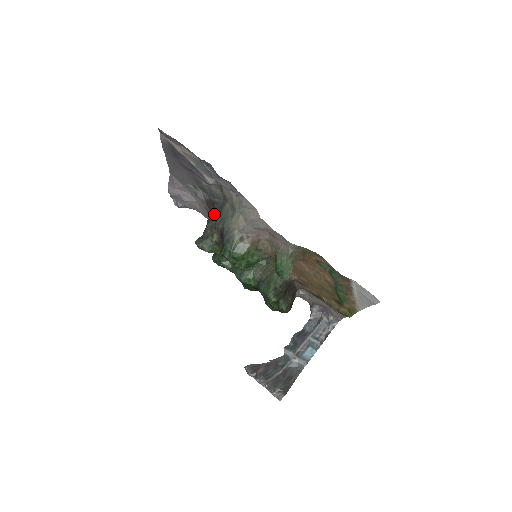
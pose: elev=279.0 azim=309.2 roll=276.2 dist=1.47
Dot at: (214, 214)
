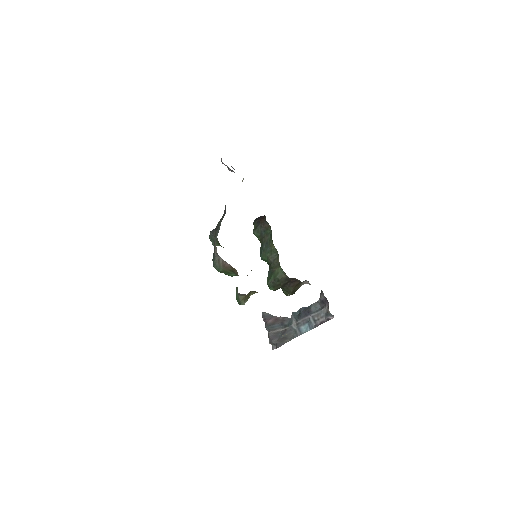
Dot at: (222, 217)
